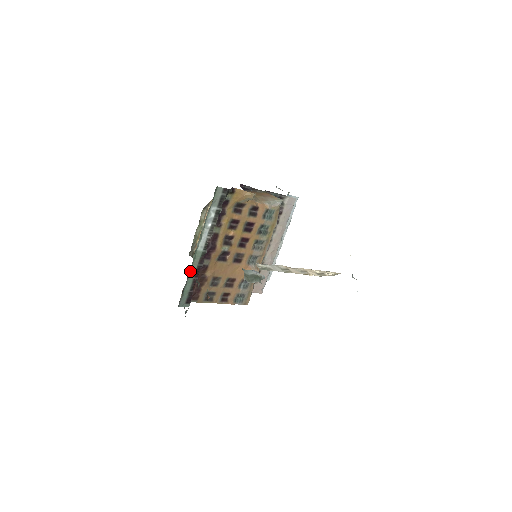
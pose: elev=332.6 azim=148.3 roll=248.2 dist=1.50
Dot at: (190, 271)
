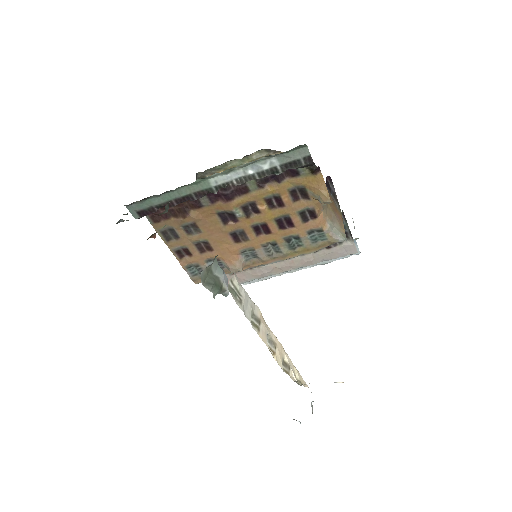
Dot at: (177, 189)
